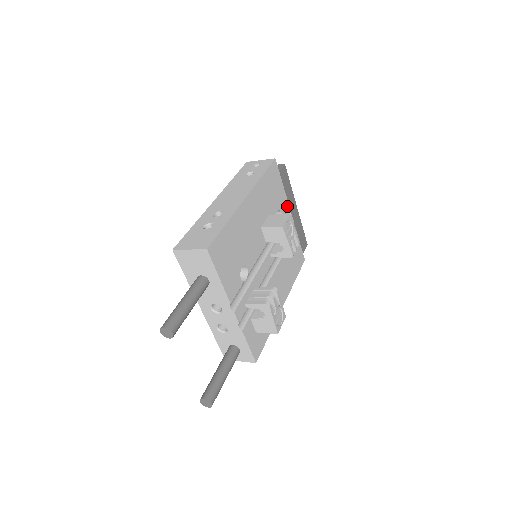
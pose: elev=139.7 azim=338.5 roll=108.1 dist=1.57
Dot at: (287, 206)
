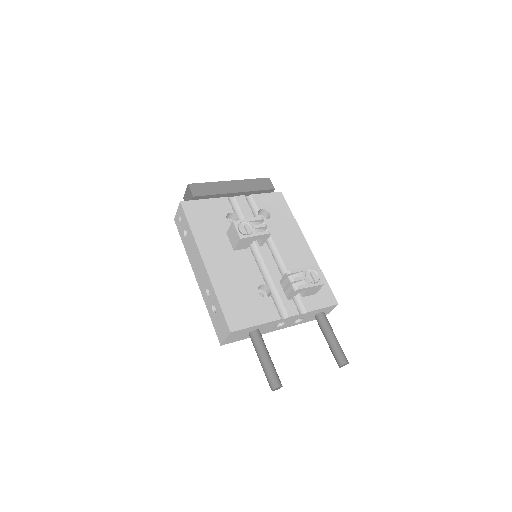
Dot at: (226, 200)
